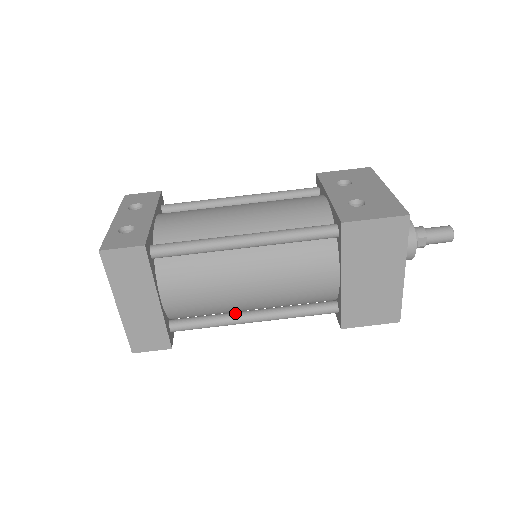
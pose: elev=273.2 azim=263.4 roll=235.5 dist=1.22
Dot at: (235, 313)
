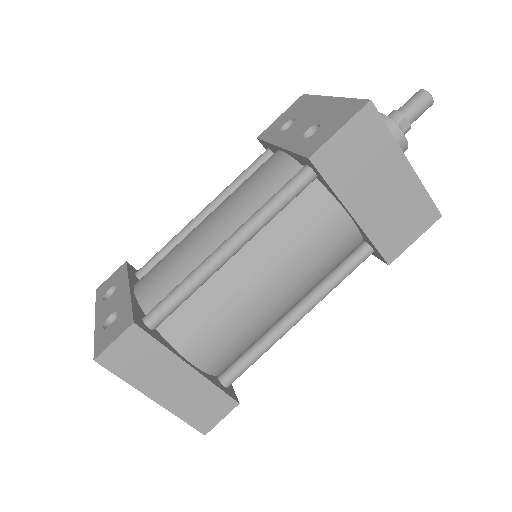
Dot at: (275, 325)
